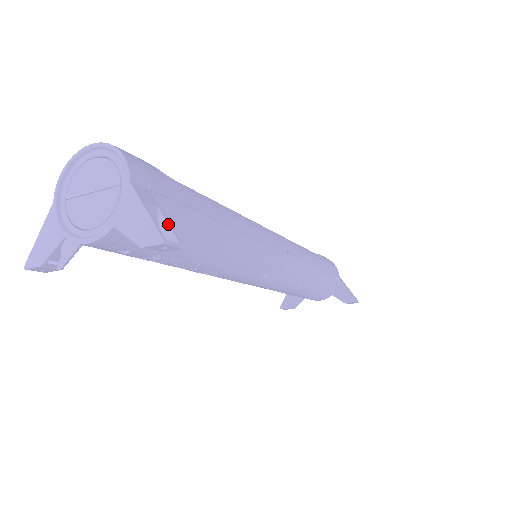
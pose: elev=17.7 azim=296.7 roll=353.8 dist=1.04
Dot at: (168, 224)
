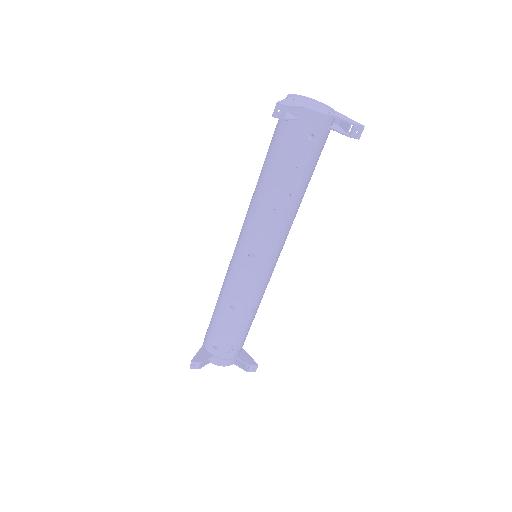
Dot at: (349, 132)
